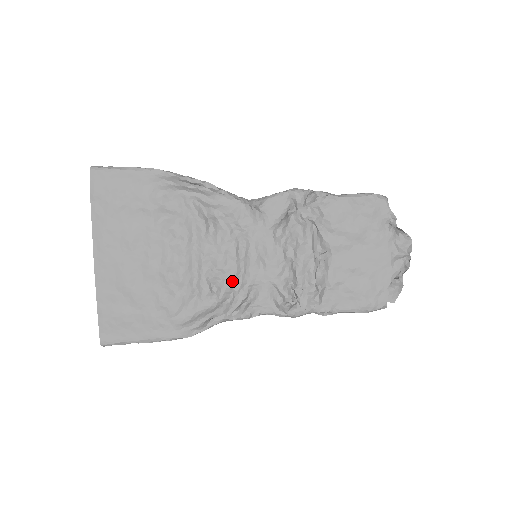
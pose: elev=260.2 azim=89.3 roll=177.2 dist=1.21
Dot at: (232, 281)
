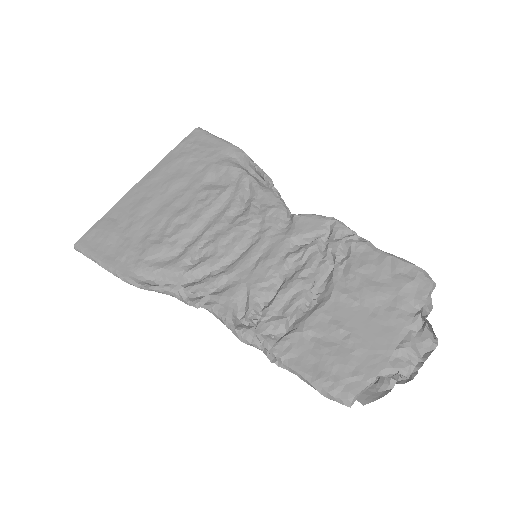
Dot at: (216, 262)
